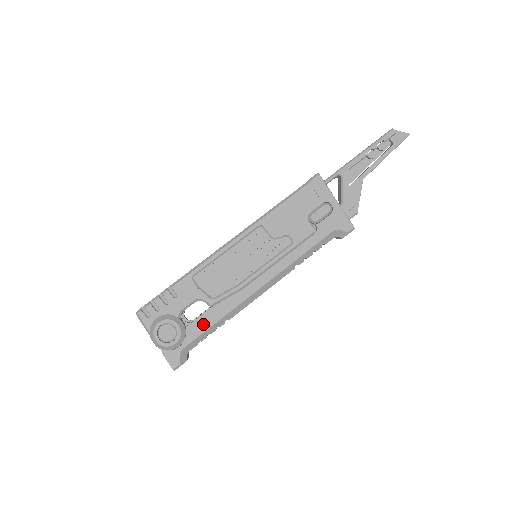
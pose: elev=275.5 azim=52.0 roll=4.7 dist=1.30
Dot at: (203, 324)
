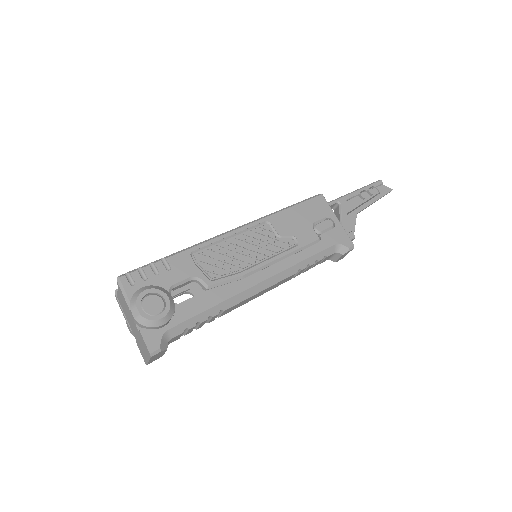
Dot at: (196, 306)
